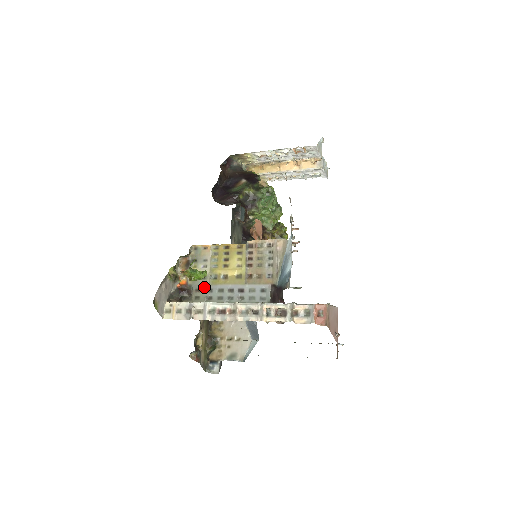
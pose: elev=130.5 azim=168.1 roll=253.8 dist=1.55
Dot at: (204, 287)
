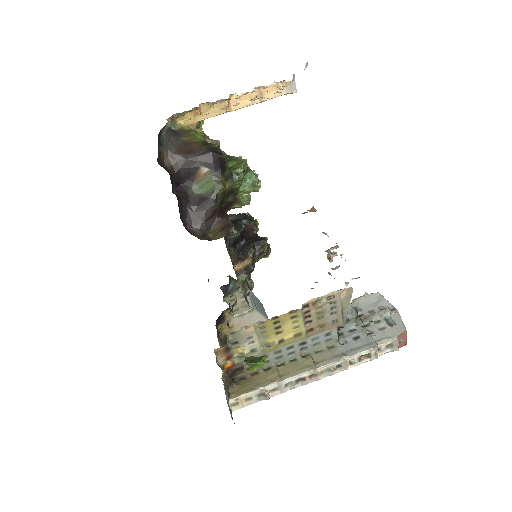
Dot at: occluded
